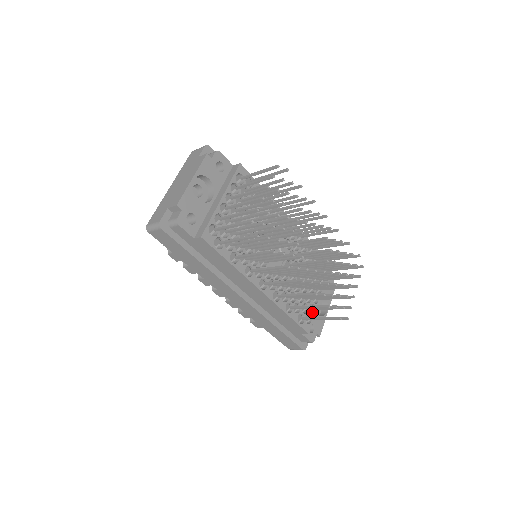
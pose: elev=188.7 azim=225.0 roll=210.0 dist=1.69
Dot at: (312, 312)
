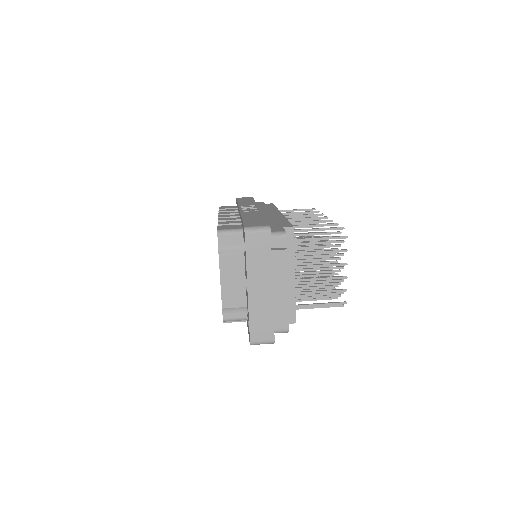
Dot at: occluded
